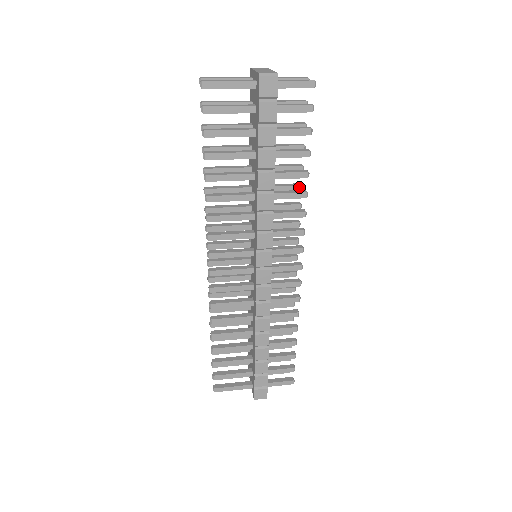
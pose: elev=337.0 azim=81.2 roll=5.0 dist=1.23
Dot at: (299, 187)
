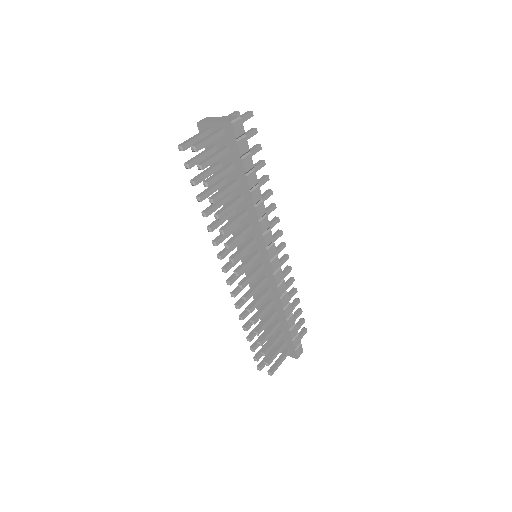
Dot at: occluded
